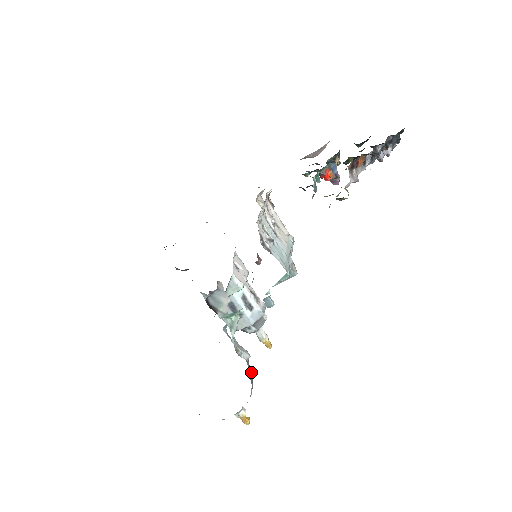
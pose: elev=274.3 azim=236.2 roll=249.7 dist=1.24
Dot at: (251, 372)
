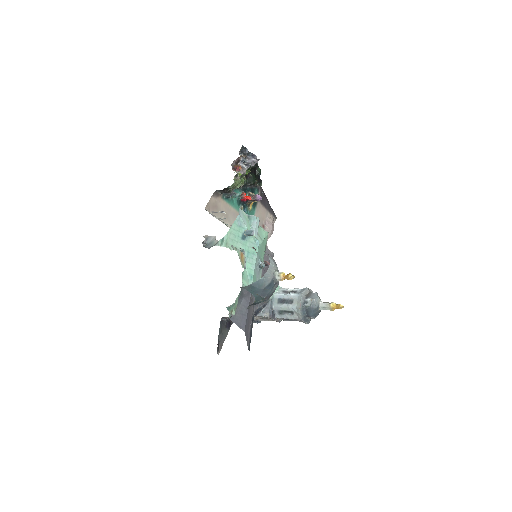
Dot at: occluded
